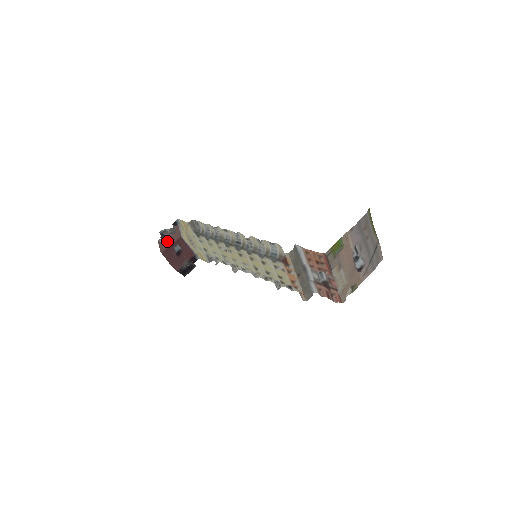
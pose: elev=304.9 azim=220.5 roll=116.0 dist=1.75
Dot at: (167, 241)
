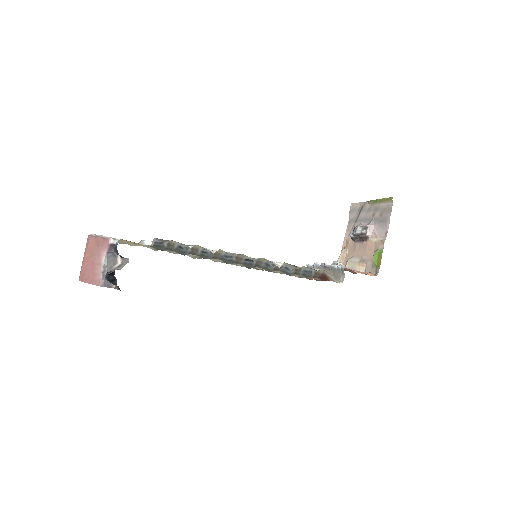
Dot at: (89, 264)
